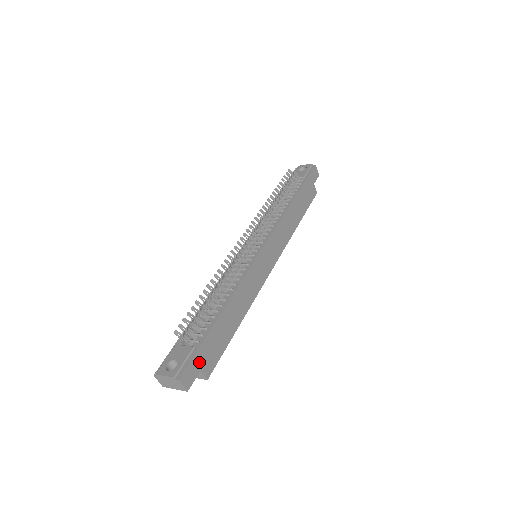
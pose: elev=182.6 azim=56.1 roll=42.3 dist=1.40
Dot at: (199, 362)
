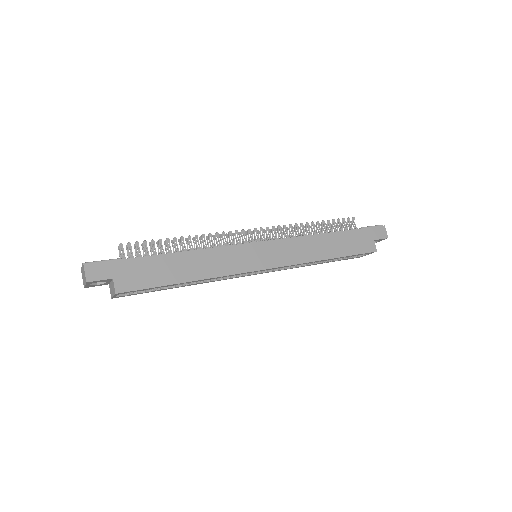
Dot at: (116, 271)
